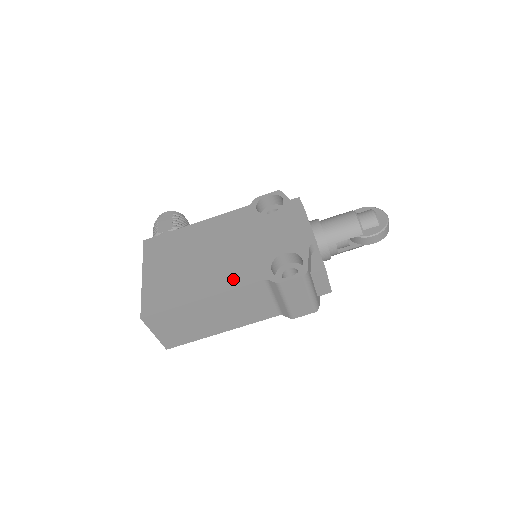
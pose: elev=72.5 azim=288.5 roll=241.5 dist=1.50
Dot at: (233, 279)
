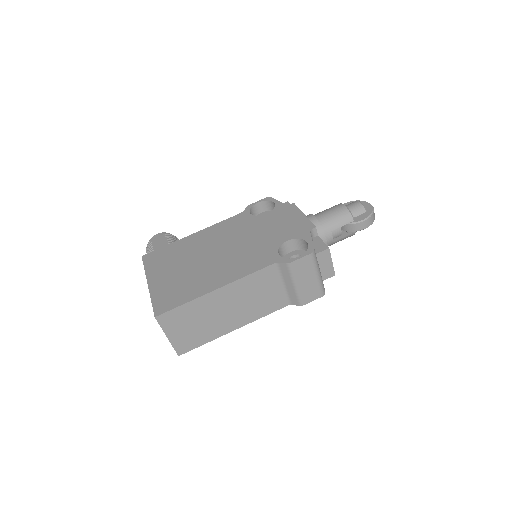
Dot at: (243, 268)
